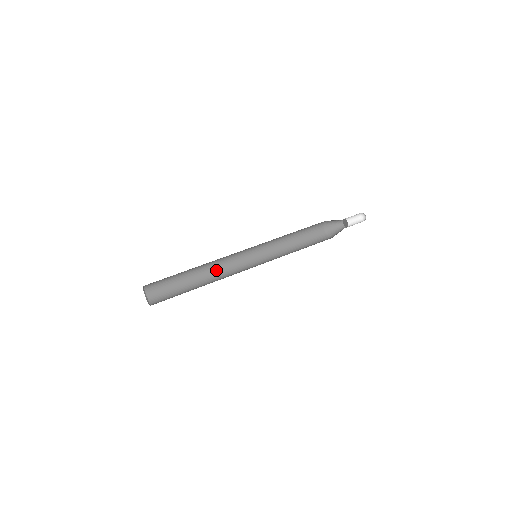
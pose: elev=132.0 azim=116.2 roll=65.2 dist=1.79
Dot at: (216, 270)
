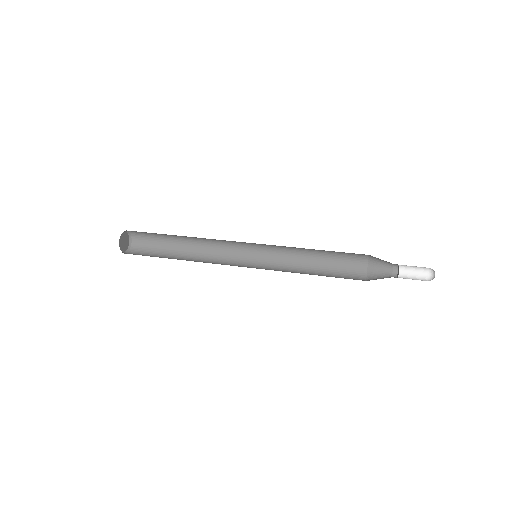
Dot at: (210, 255)
